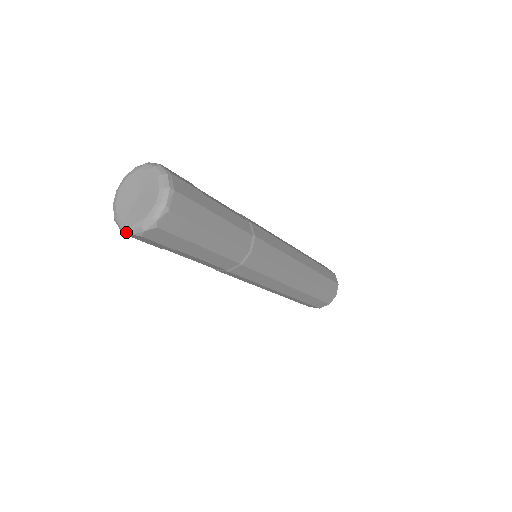
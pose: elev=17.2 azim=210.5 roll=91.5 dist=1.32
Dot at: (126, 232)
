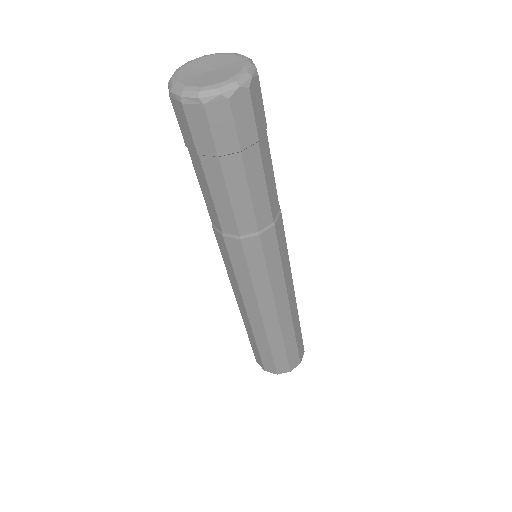
Dot at: (229, 90)
